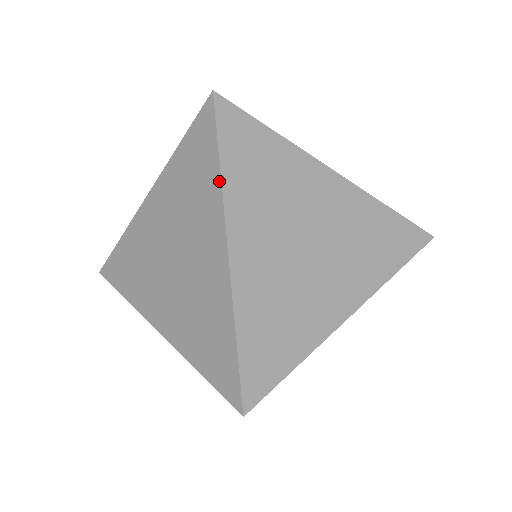
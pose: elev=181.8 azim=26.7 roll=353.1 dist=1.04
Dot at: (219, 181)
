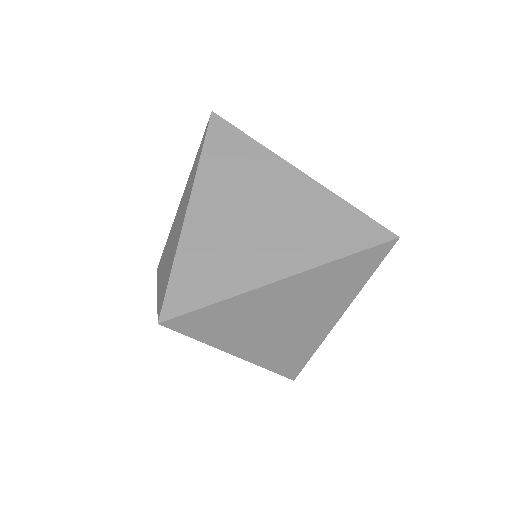
Dot at: (198, 163)
